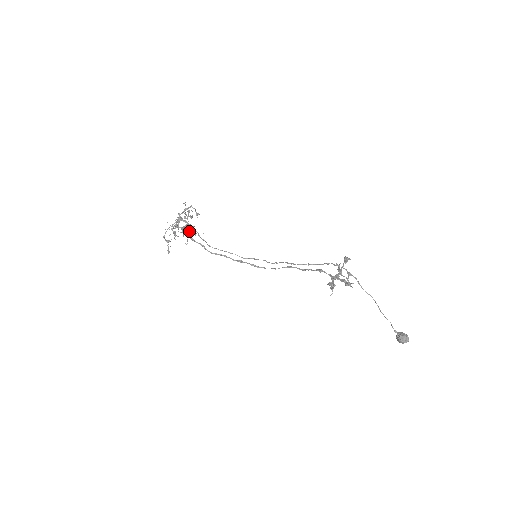
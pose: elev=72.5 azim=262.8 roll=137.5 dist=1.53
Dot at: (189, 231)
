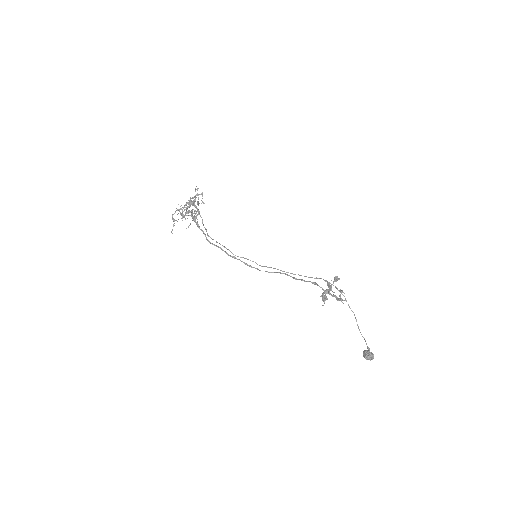
Dot at: (193, 216)
